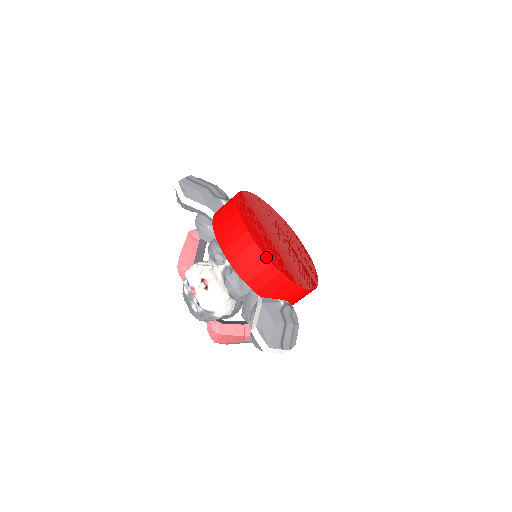
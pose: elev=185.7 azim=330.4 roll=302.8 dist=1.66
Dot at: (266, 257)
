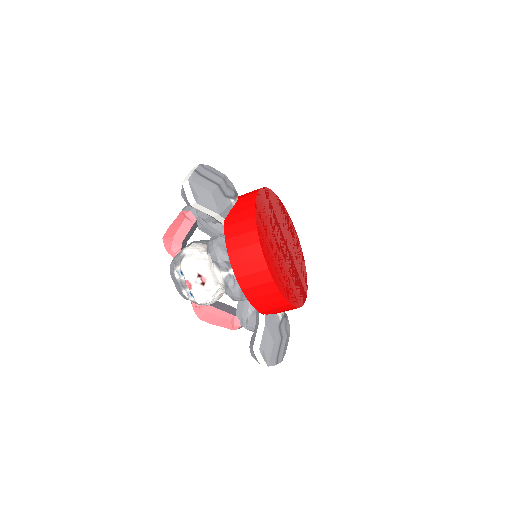
Dot at: (281, 294)
